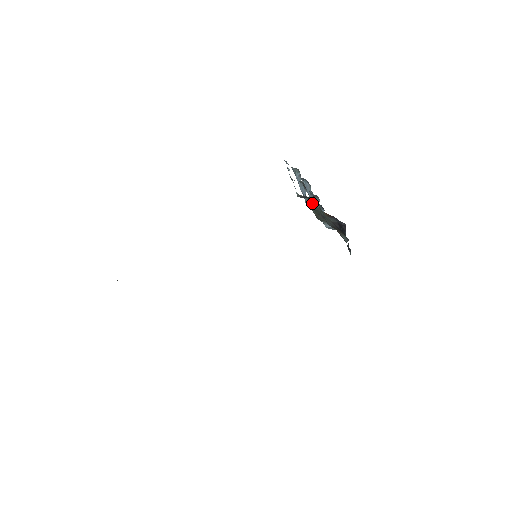
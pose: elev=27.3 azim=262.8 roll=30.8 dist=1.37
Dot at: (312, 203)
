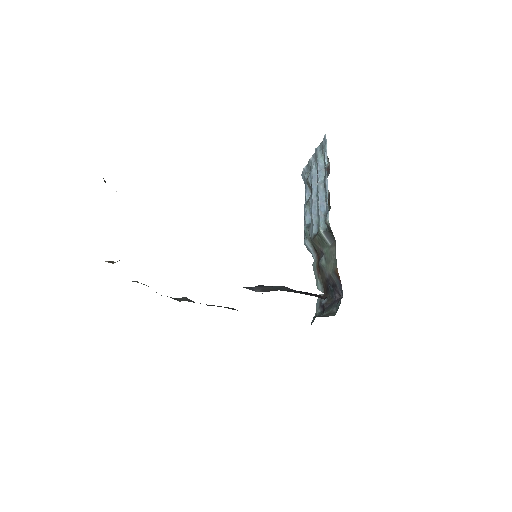
Dot at: (328, 236)
